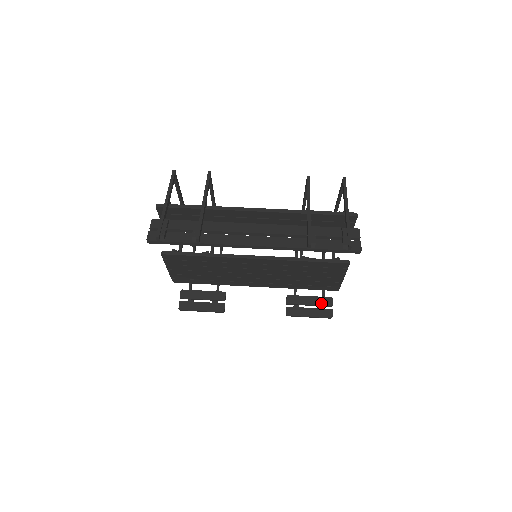
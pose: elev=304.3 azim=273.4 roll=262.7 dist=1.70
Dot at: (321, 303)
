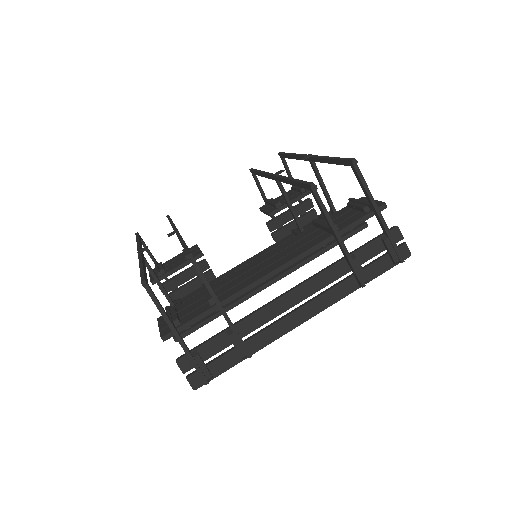
Dot at: (303, 211)
